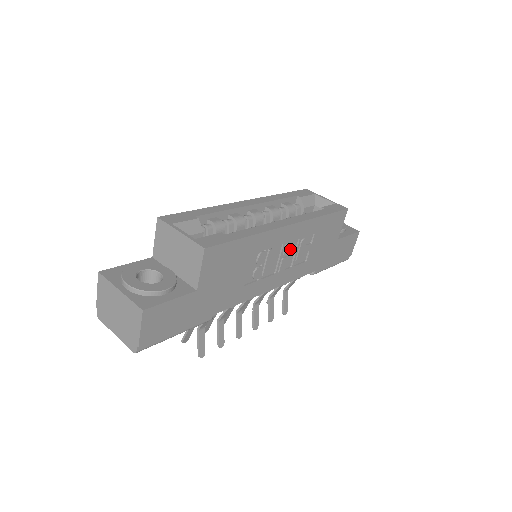
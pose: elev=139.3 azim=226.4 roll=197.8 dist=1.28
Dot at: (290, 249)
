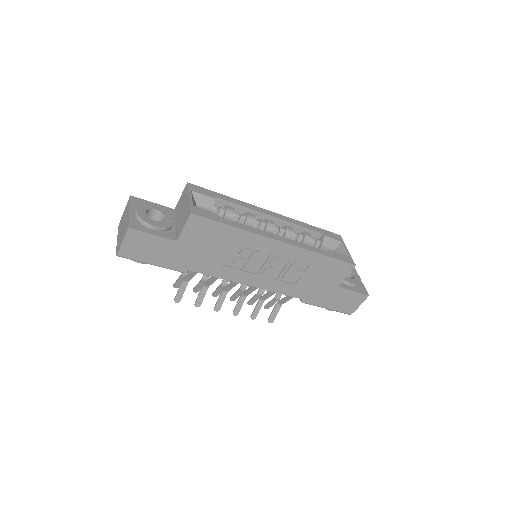
Dot at: (279, 263)
